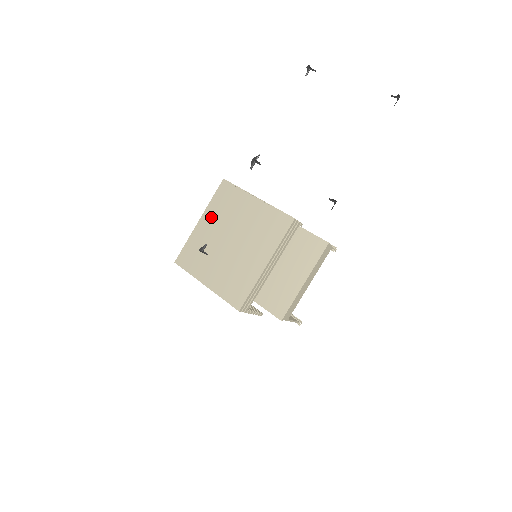
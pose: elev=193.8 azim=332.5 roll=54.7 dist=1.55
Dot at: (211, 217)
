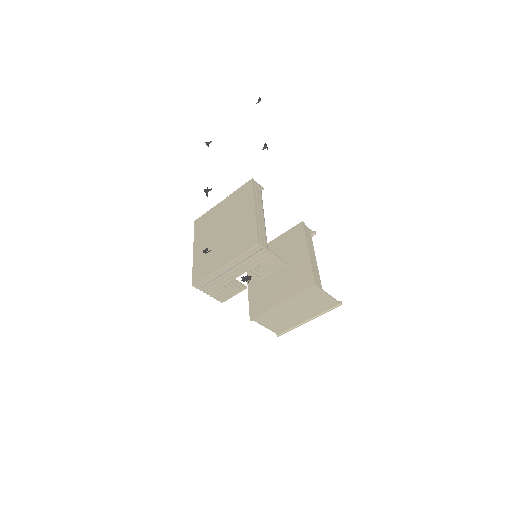
Dot at: (200, 240)
